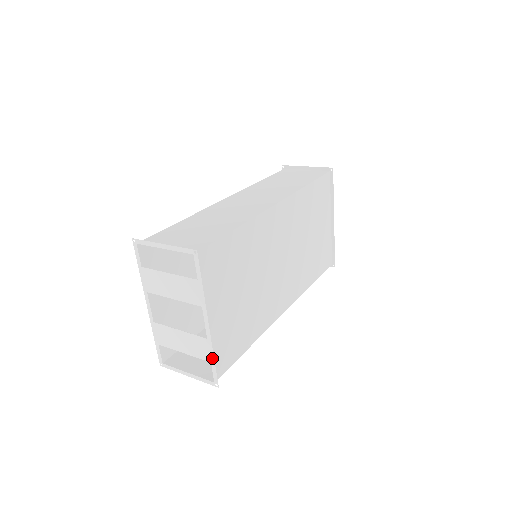
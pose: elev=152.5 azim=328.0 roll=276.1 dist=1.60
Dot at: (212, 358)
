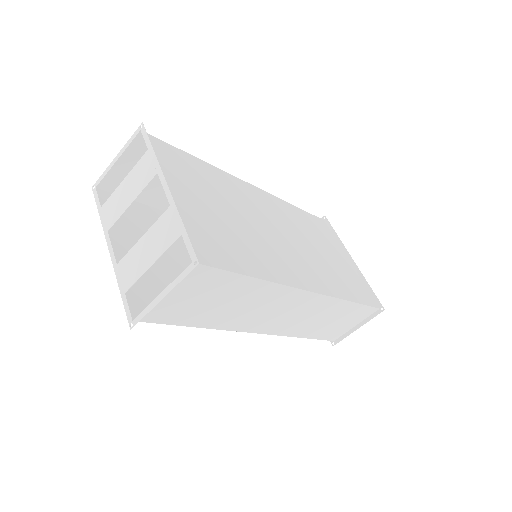
Dot at: (181, 226)
